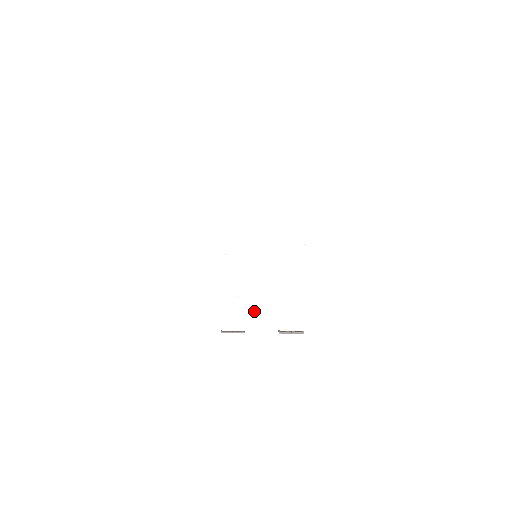
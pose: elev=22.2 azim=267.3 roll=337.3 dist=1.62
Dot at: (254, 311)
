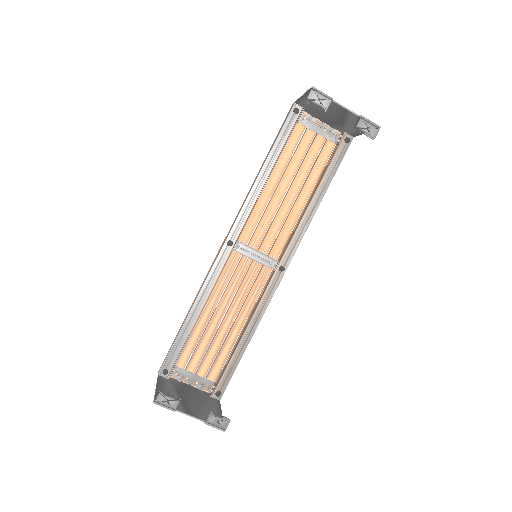
Dot at: (333, 106)
